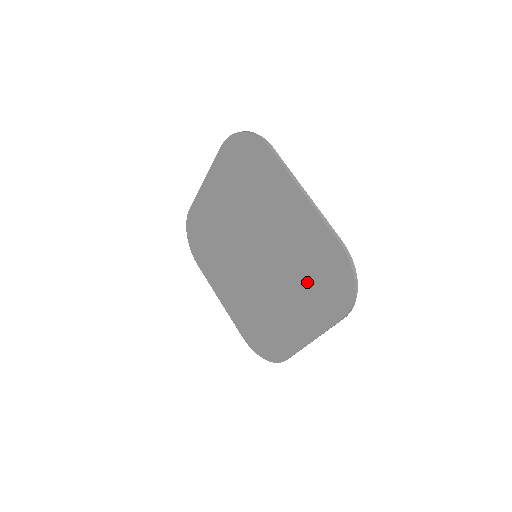
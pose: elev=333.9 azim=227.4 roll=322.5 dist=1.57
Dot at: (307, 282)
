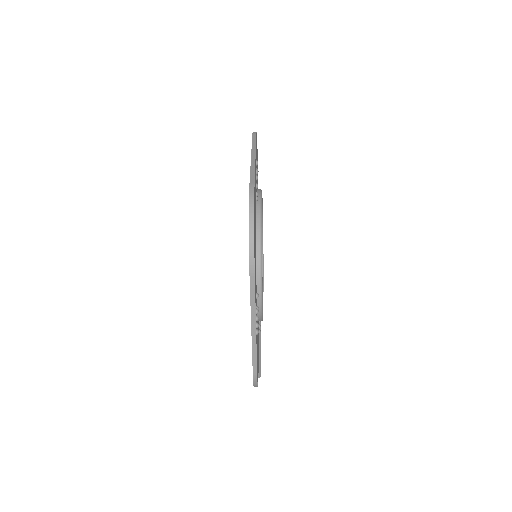
Dot at: occluded
